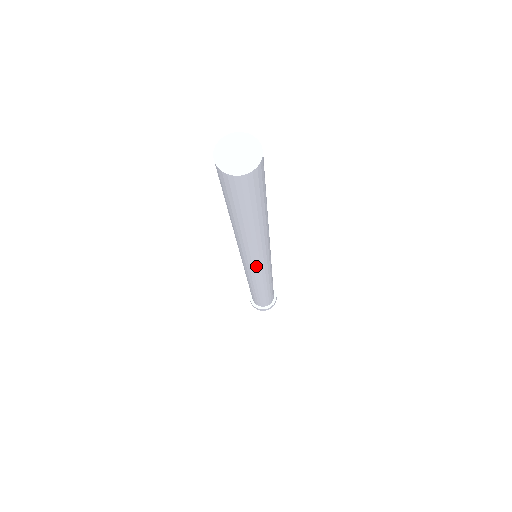
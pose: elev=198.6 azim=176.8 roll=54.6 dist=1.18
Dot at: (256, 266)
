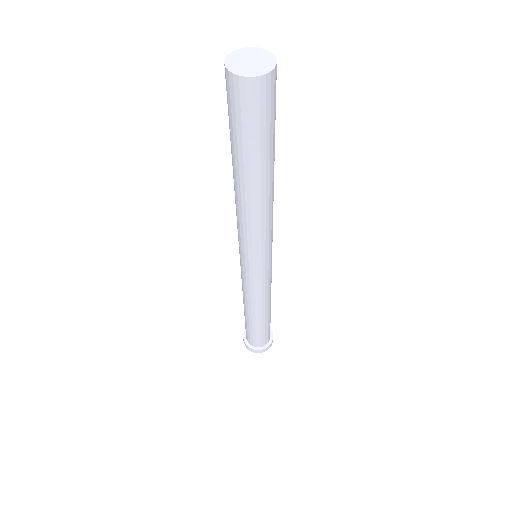
Dot at: (261, 261)
